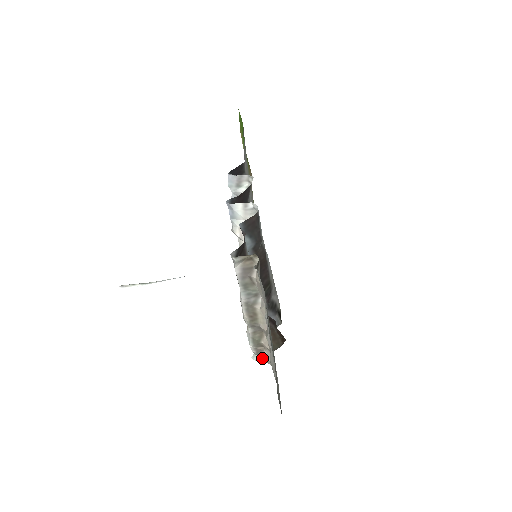
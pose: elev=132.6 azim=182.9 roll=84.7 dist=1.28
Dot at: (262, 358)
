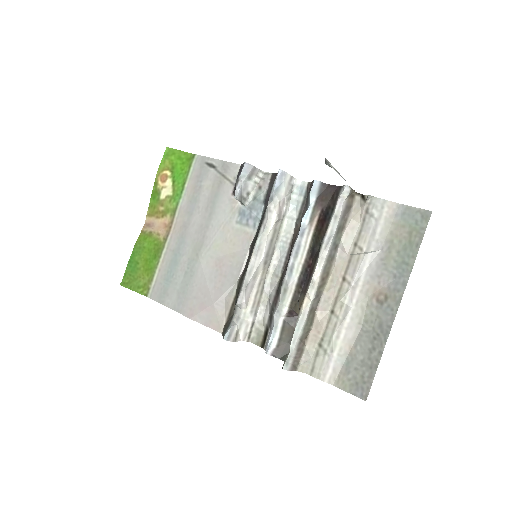
Dot at: (296, 363)
